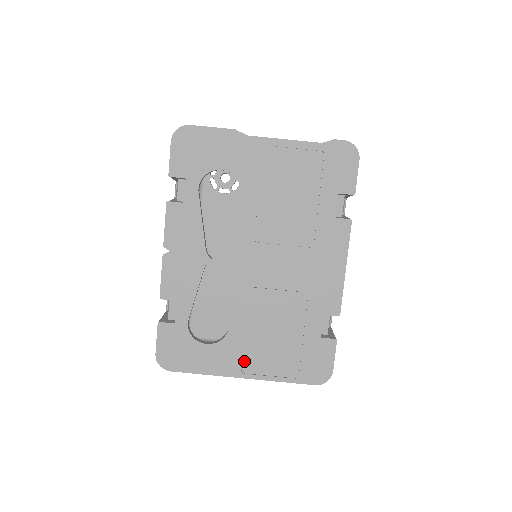
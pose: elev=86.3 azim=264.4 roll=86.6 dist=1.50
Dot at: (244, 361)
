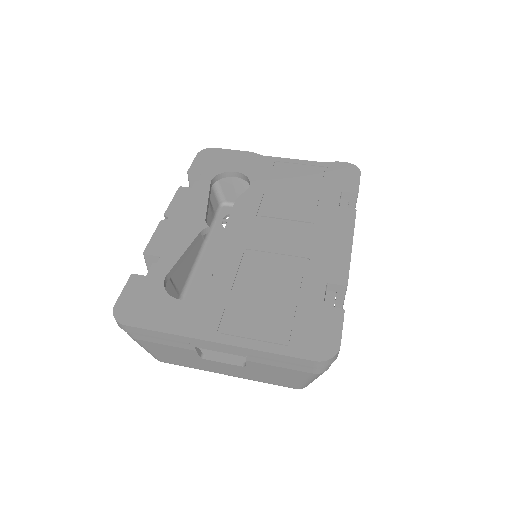
Dot at: (222, 323)
